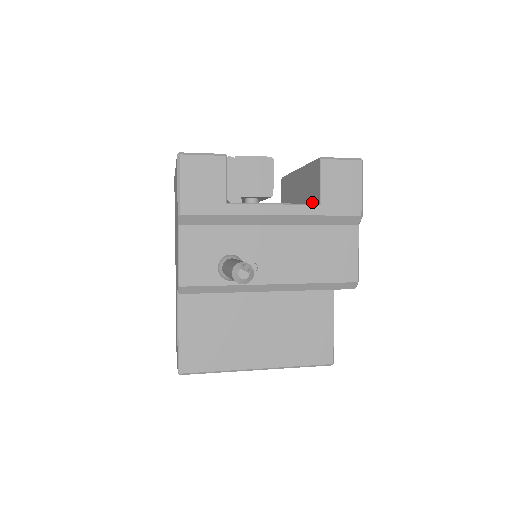
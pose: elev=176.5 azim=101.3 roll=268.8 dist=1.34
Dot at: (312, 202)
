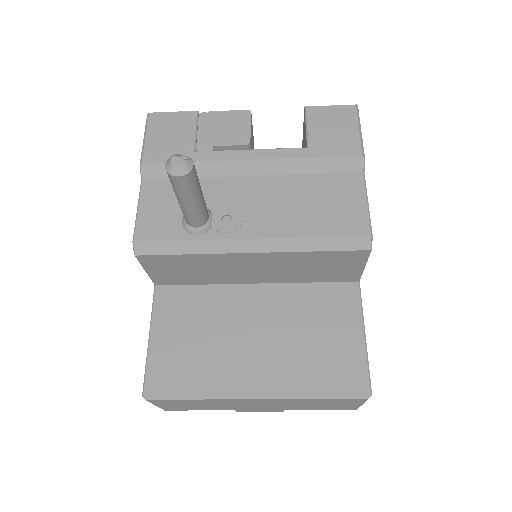
Dot at: occluded
